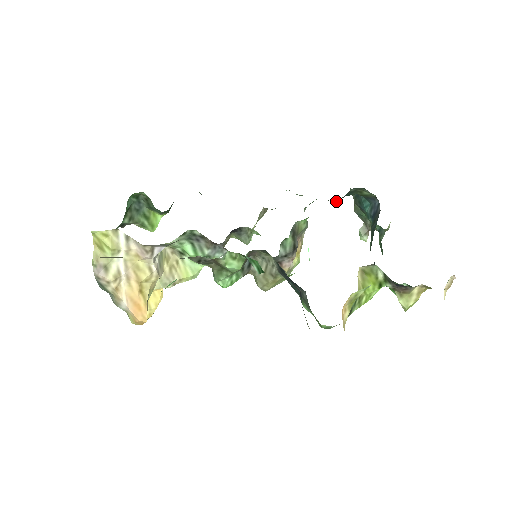
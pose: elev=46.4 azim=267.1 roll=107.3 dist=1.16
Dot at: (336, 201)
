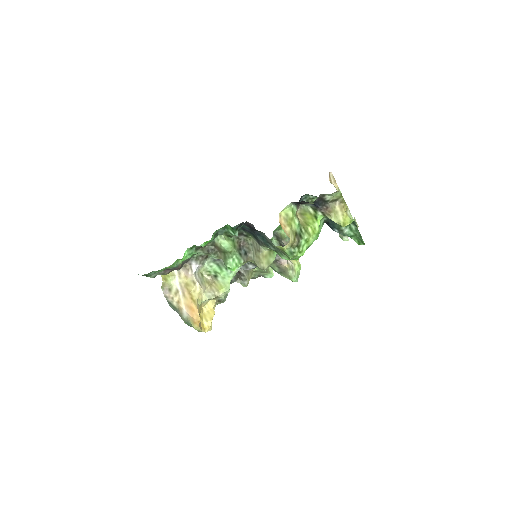
Dot at: occluded
